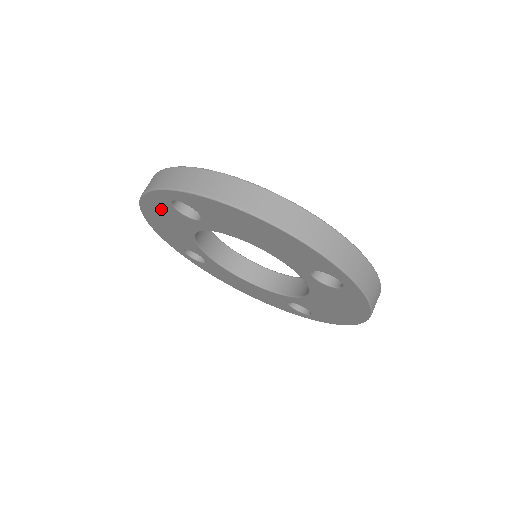
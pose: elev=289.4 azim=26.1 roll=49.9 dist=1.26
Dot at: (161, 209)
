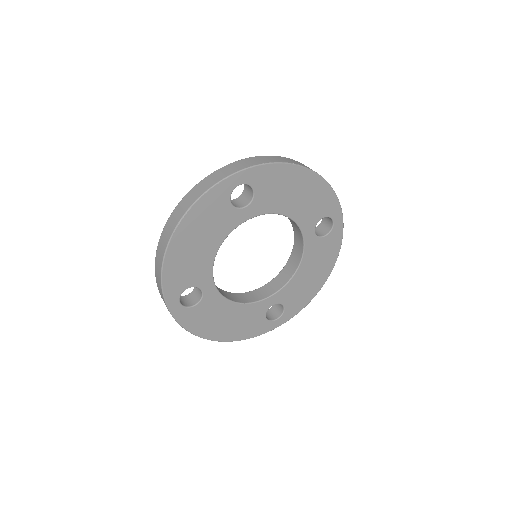
Dot at: (209, 212)
